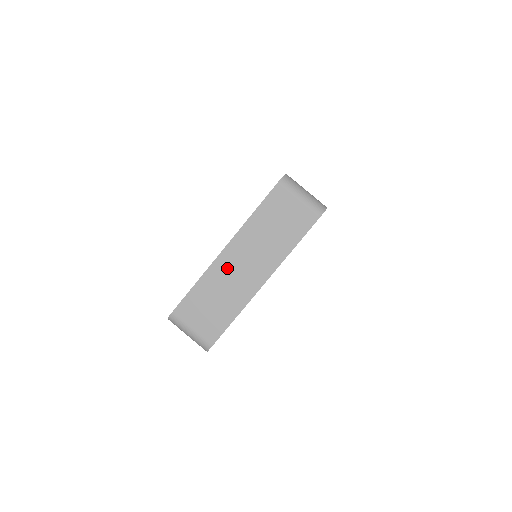
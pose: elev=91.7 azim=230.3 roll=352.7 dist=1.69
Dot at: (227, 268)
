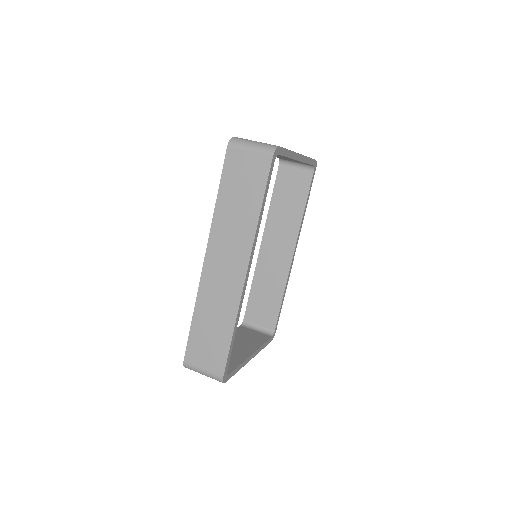
Dot at: occluded
